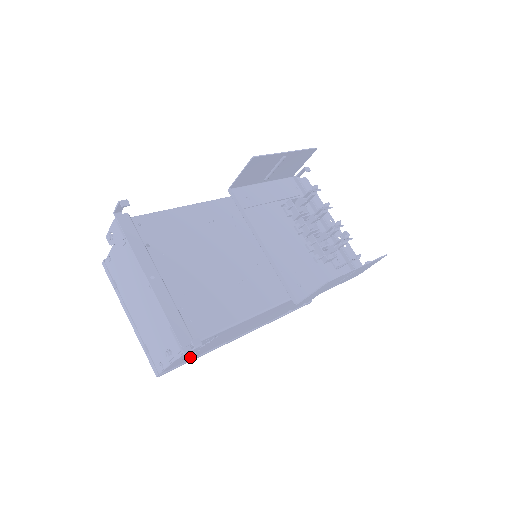
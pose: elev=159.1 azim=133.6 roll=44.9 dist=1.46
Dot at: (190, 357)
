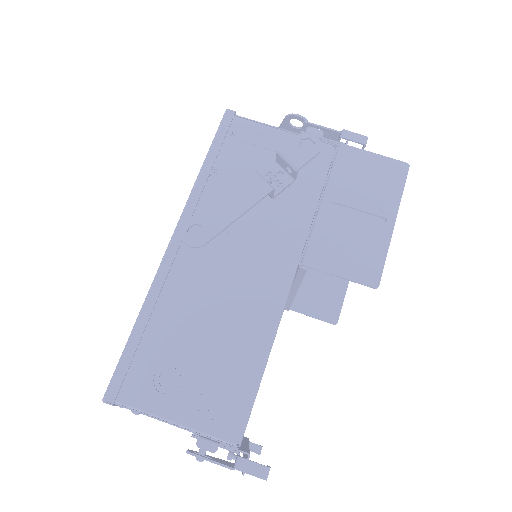
Dot at: occluded
